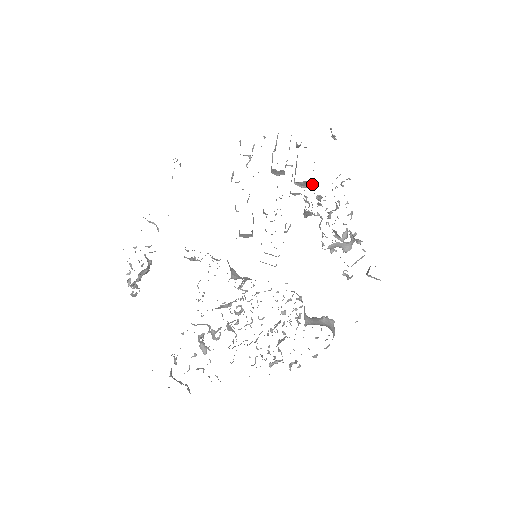
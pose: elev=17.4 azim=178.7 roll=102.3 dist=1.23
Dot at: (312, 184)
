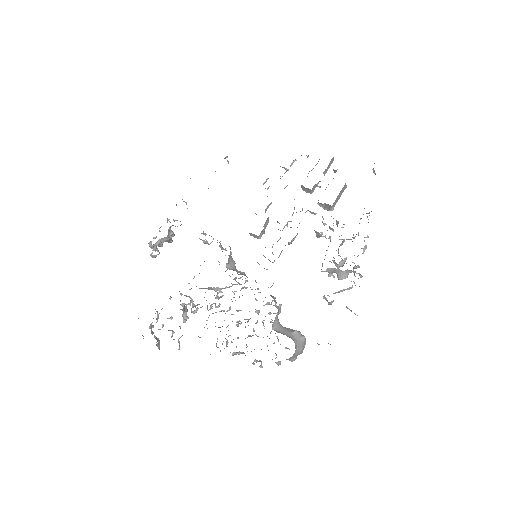
Dot at: (333, 208)
